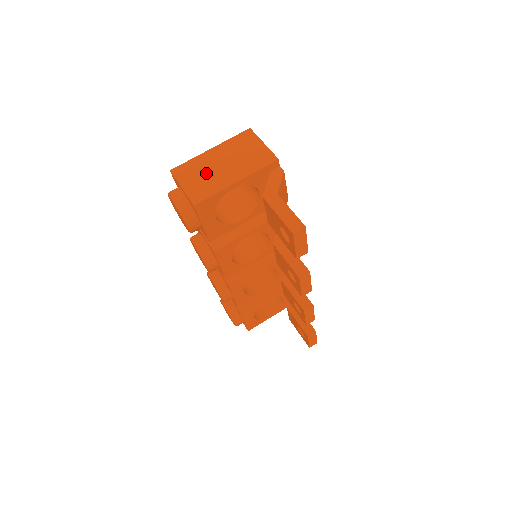
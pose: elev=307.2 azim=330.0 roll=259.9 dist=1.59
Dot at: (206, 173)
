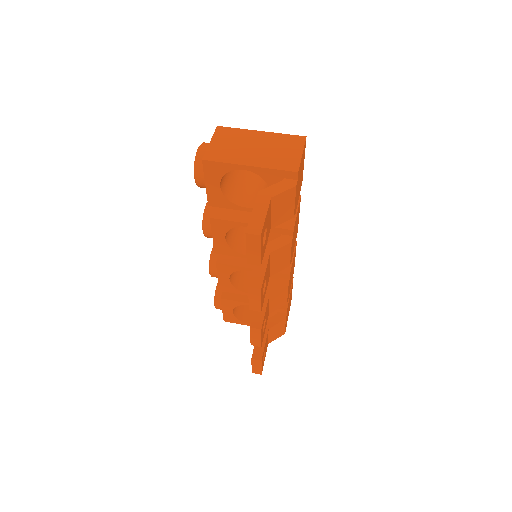
Dot at: (237, 145)
